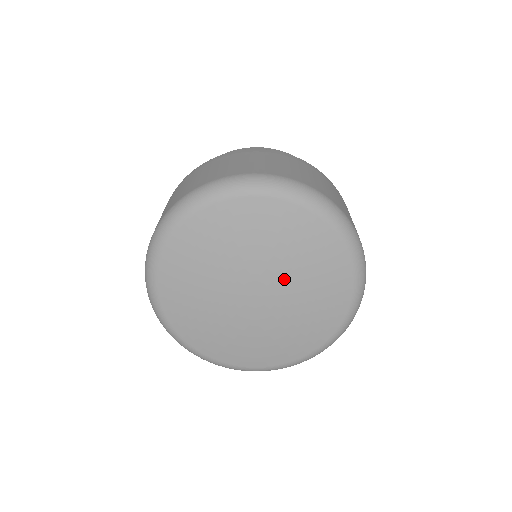
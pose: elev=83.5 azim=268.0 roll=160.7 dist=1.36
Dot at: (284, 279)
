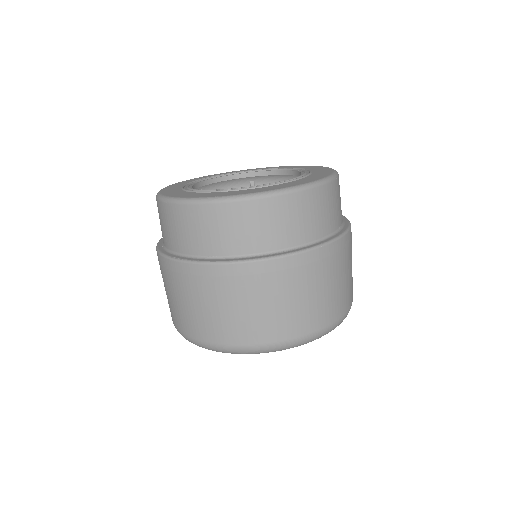
Dot at: occluded
